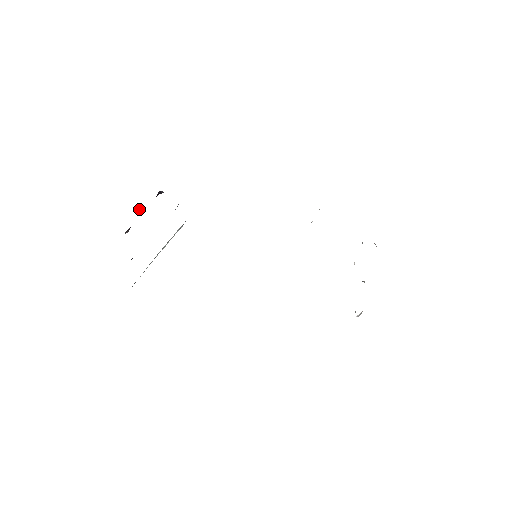
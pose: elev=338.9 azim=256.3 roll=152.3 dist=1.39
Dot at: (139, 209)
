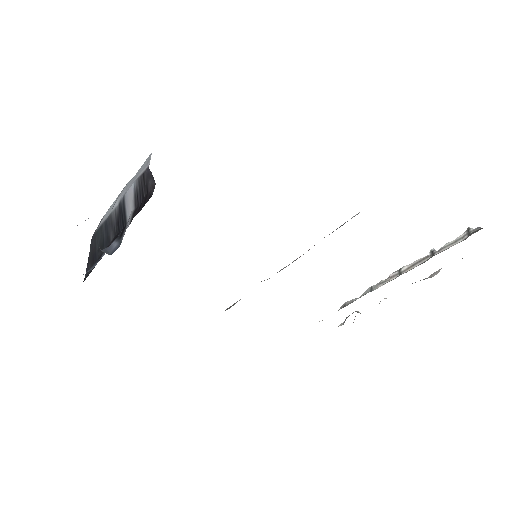
Dot at: occluded
